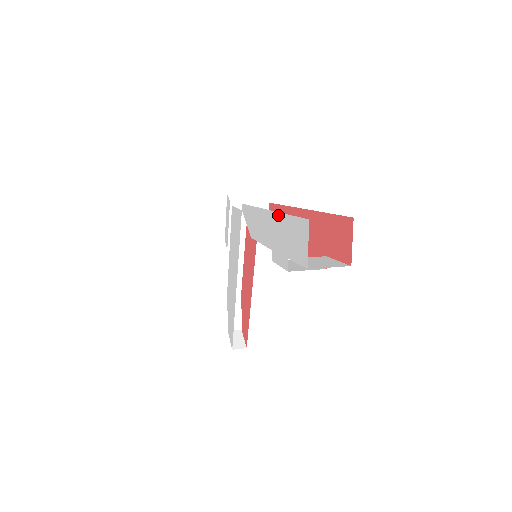
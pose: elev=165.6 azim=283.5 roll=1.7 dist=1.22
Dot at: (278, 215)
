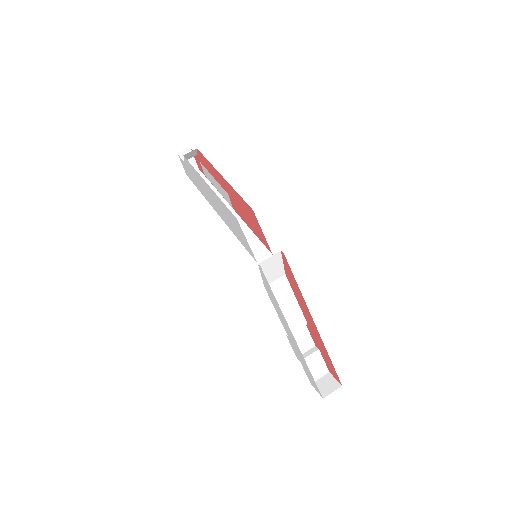
Dot at: (304, 359)
